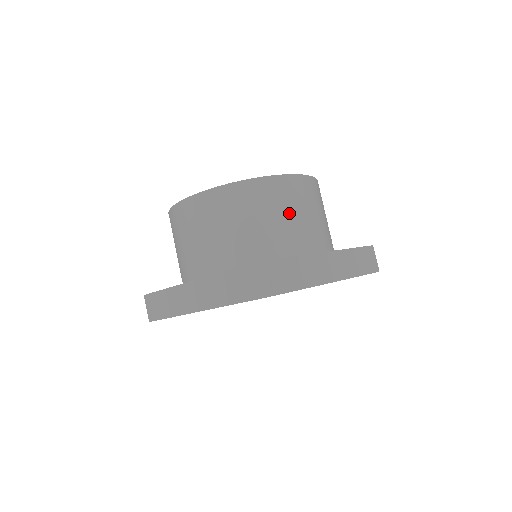
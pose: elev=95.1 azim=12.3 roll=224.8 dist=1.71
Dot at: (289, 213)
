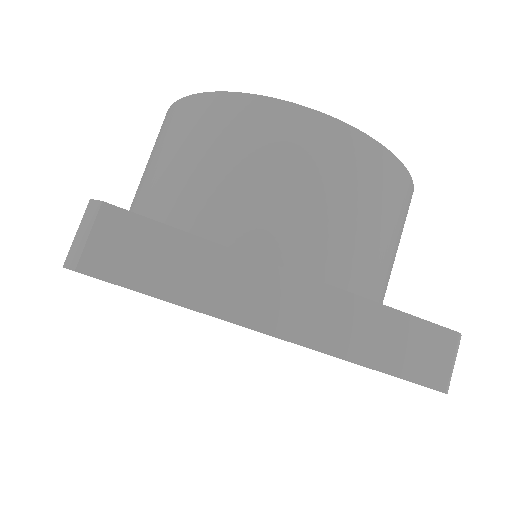
Dot at: (265, 171)
